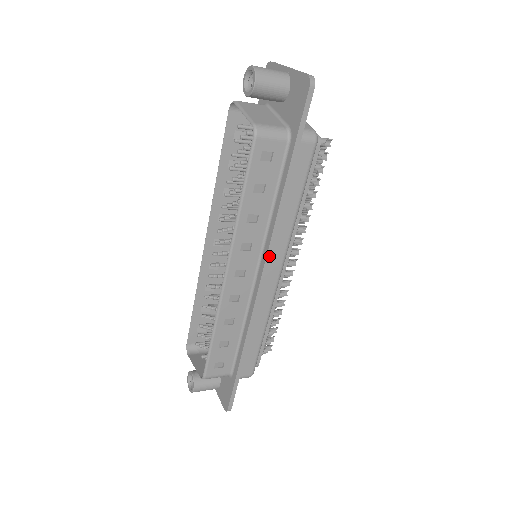
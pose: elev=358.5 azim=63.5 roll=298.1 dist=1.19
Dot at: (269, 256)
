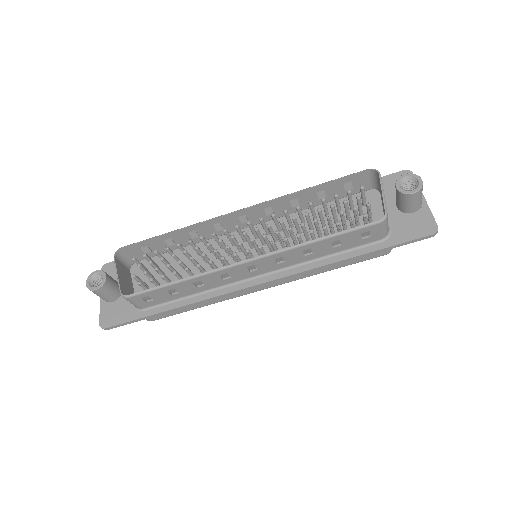
Dot at: (282, 279)
